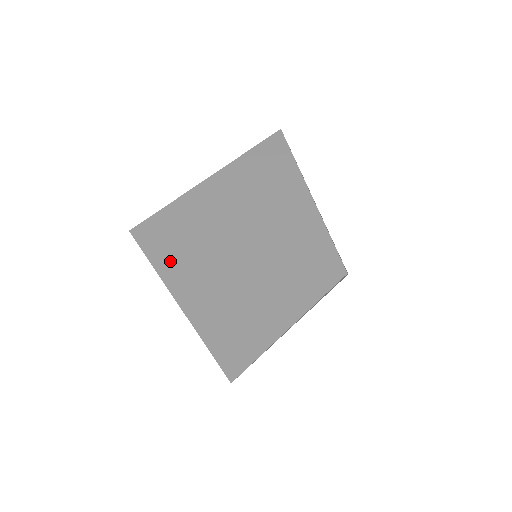
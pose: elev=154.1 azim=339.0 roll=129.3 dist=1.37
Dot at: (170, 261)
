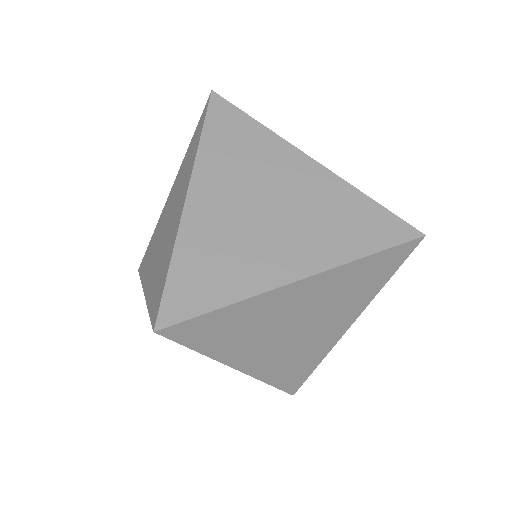
Dot at: occluded
